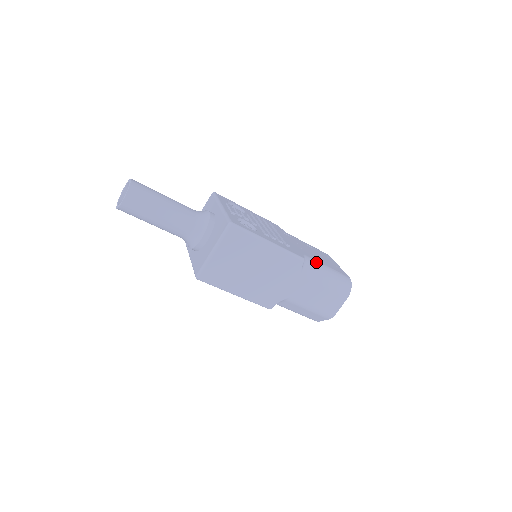
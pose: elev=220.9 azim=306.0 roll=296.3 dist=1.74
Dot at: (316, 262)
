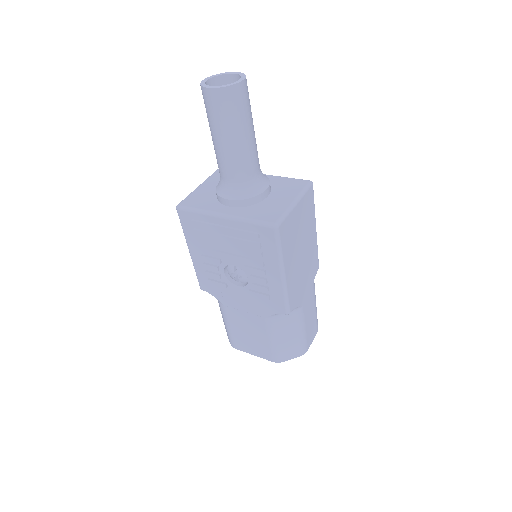
Dot at: occluded
